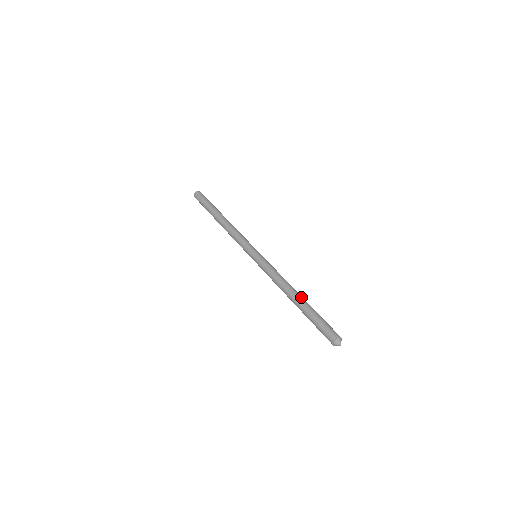
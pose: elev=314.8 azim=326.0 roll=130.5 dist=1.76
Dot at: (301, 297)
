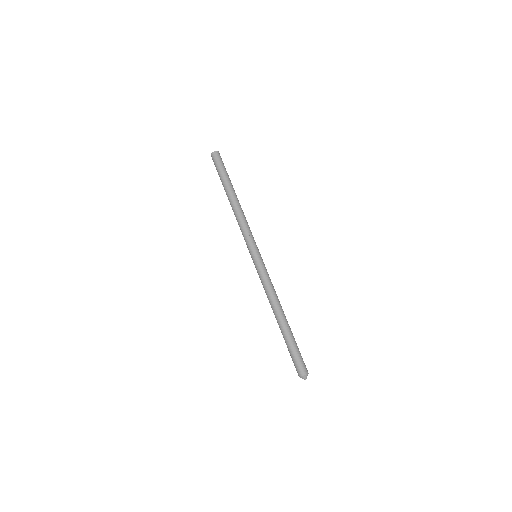
Dot at: (286, 320)
